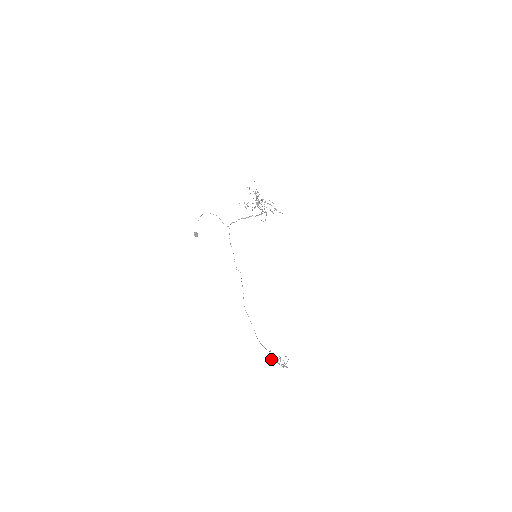
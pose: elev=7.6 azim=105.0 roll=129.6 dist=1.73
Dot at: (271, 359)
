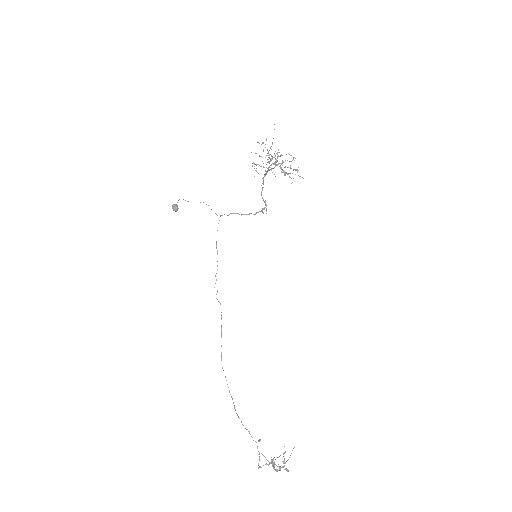
Dot at: occluded
